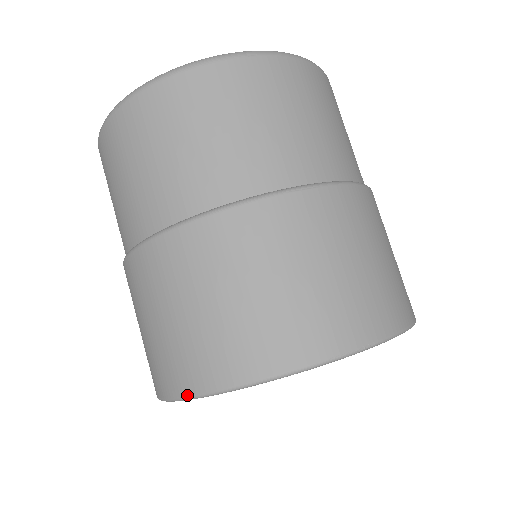
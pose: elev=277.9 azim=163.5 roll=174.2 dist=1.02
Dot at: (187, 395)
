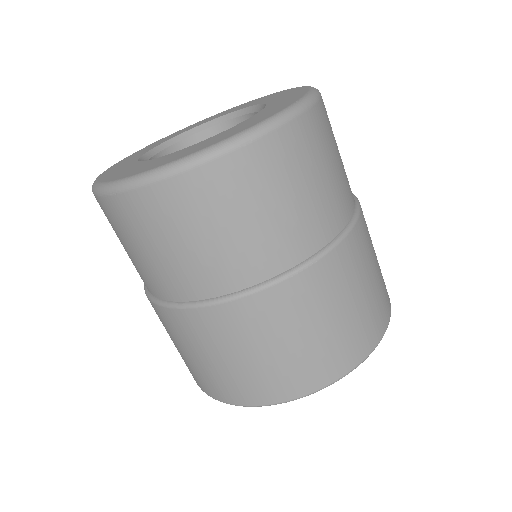
Dot at: (224, 402)
